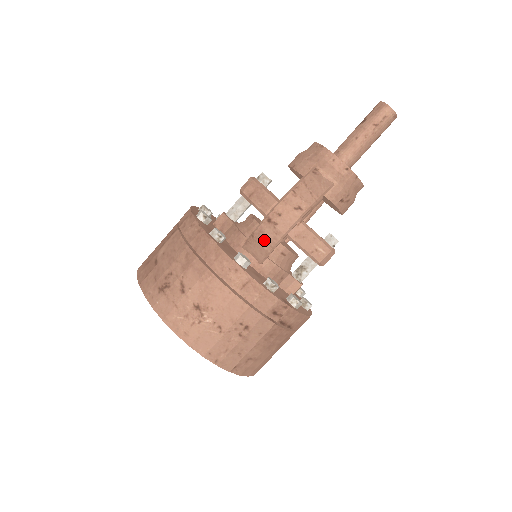
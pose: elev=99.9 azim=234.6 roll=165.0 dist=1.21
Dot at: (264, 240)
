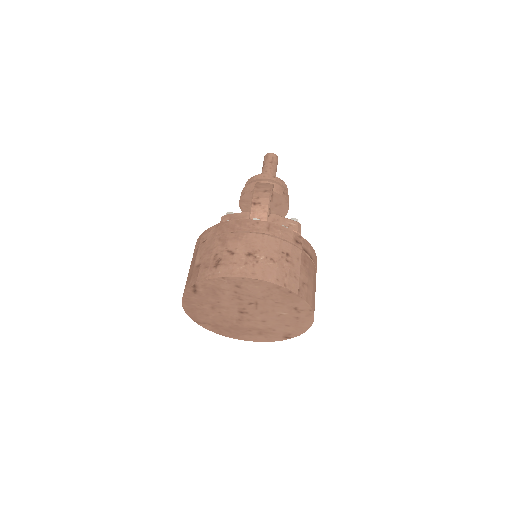
Dot at: (259, 217)
